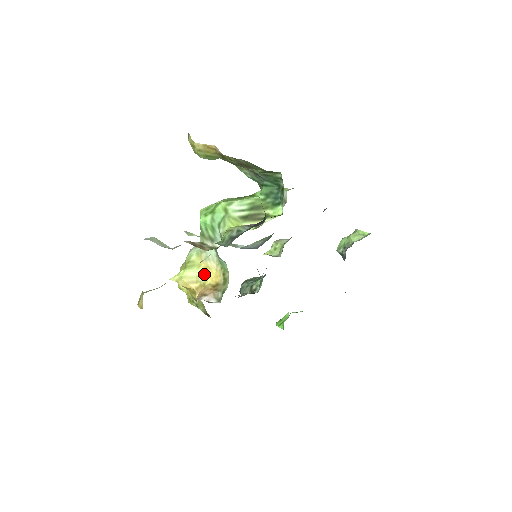
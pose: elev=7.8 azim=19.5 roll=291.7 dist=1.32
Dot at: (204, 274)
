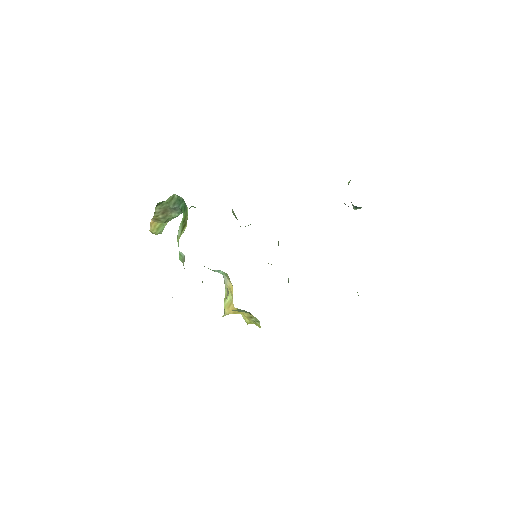
Dot at: (231, 293)
